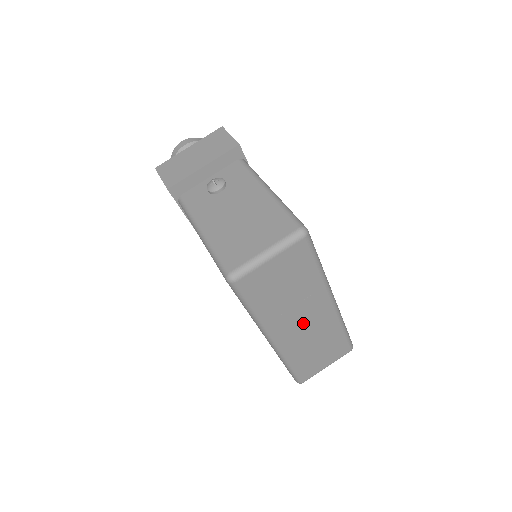
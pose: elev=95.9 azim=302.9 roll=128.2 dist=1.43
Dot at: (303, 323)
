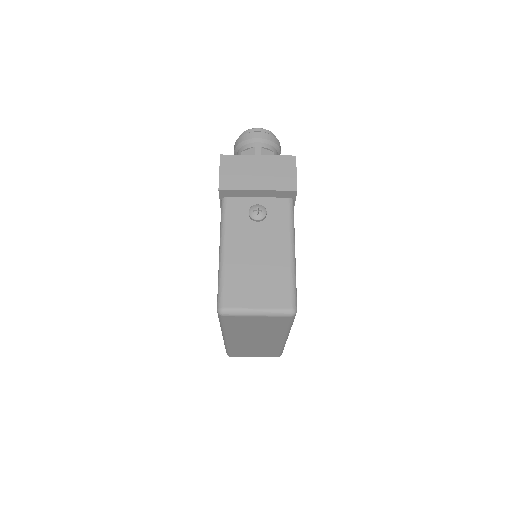
Dot at: (255, 340)
